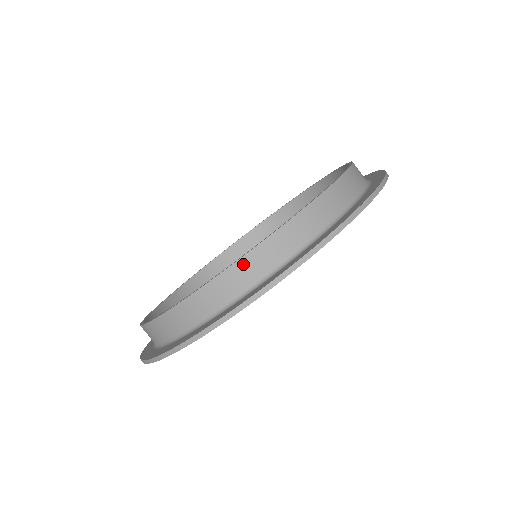
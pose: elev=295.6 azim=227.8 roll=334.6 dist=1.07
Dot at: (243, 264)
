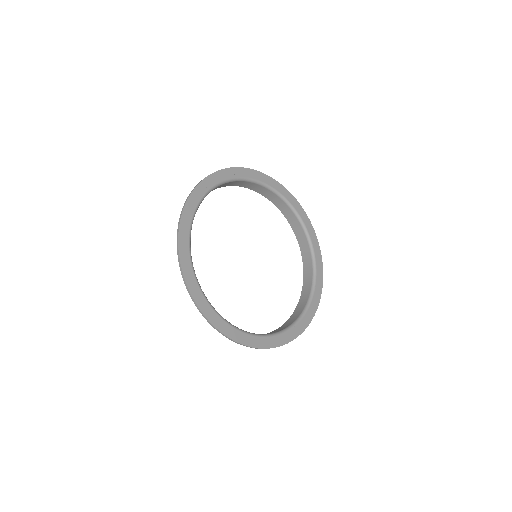
Dot at: occluded
